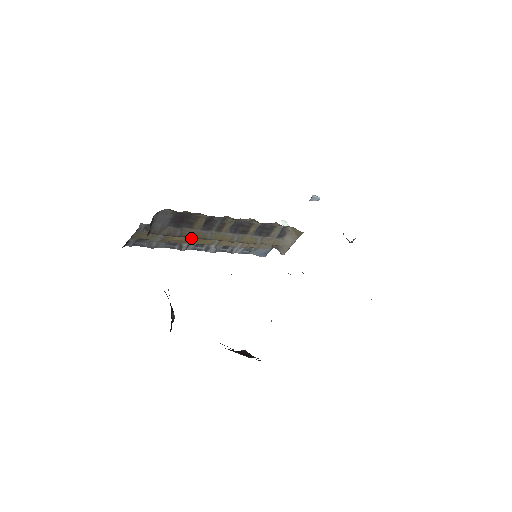
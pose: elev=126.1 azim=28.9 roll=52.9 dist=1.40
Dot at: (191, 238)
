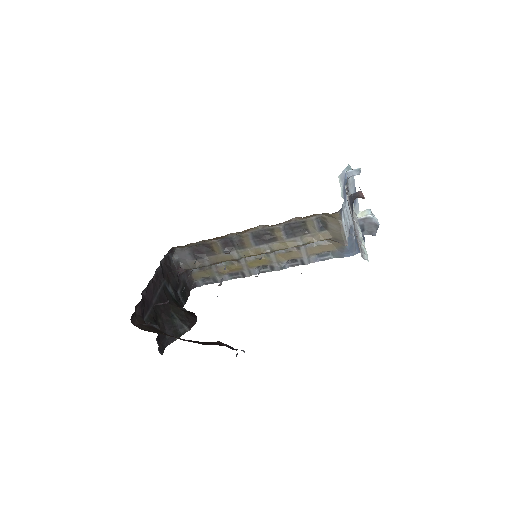
Dot at: (243, 264)
